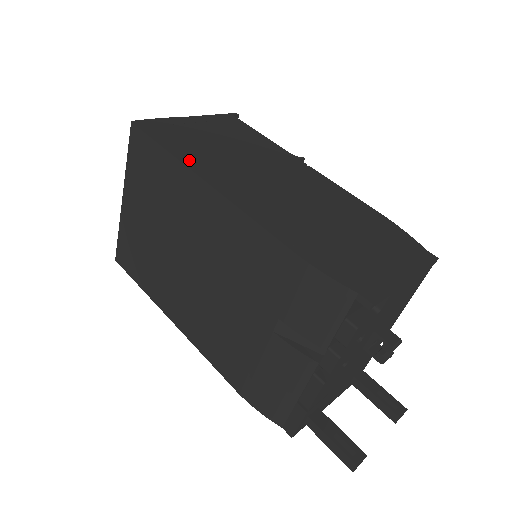
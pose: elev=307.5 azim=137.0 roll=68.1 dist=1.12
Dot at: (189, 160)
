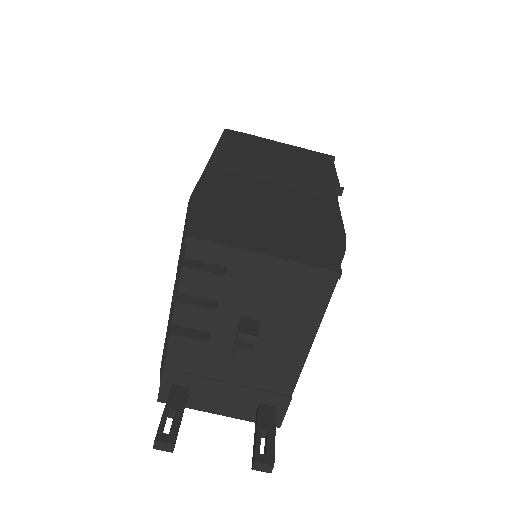
Dot at: (224, 149)
